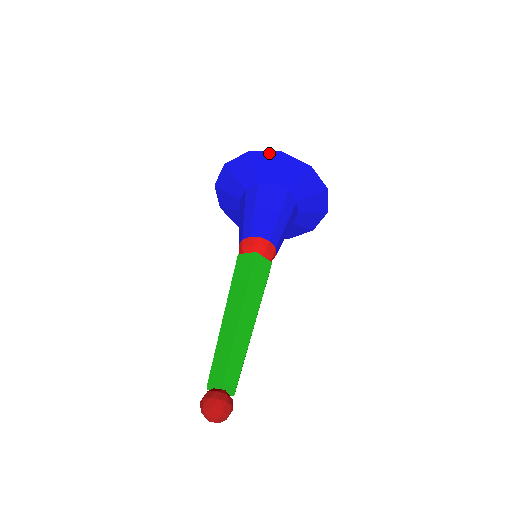
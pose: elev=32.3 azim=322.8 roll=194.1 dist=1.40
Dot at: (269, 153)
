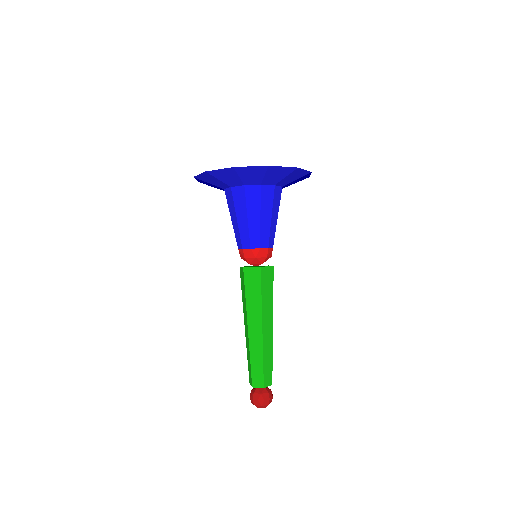
Dot at: (255, 167)
